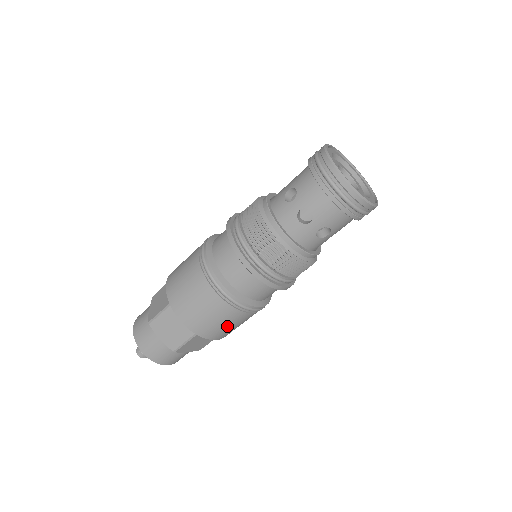
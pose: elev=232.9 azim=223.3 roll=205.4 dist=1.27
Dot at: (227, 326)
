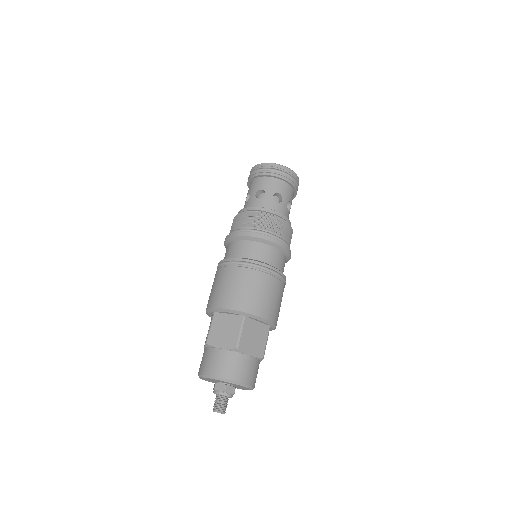
Dot at: (262, 295)
